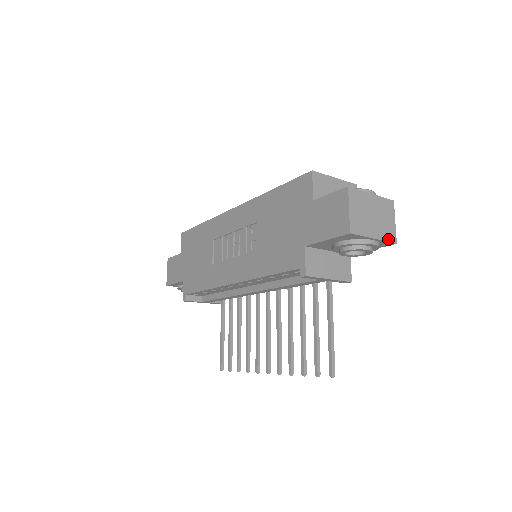
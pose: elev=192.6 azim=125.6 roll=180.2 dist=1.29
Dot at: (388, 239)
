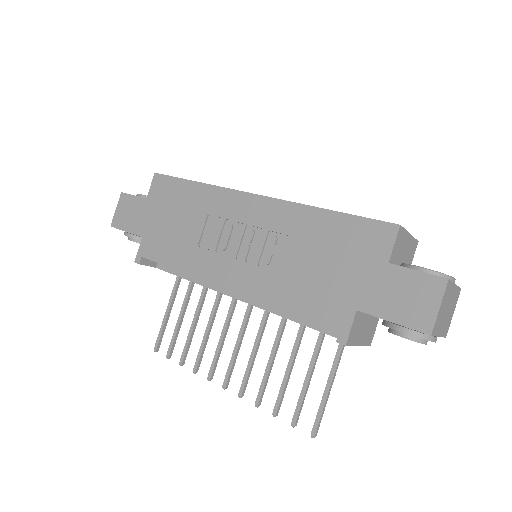
Dot at: (444, 334)
